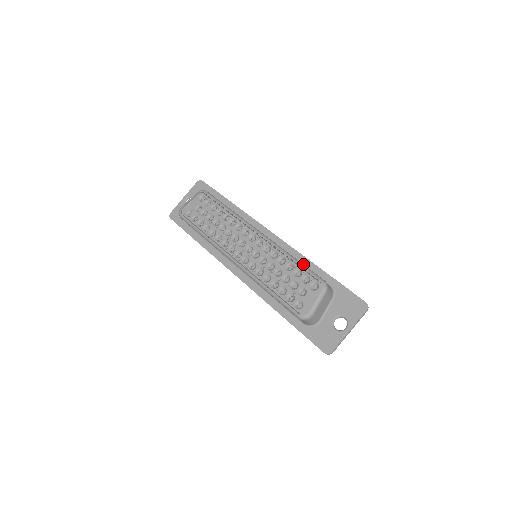
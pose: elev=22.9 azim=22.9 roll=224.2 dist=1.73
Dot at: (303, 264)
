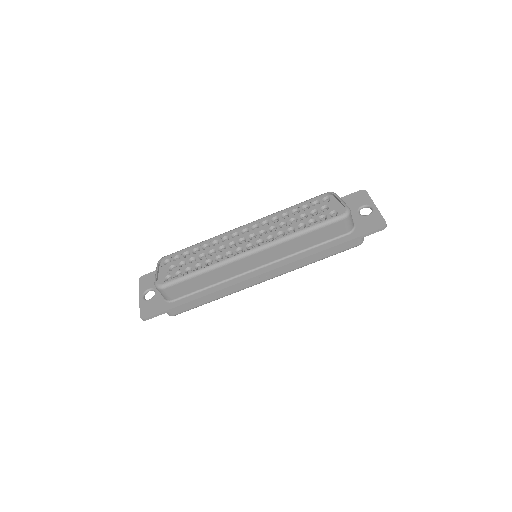
Dot at: (301, 203)
